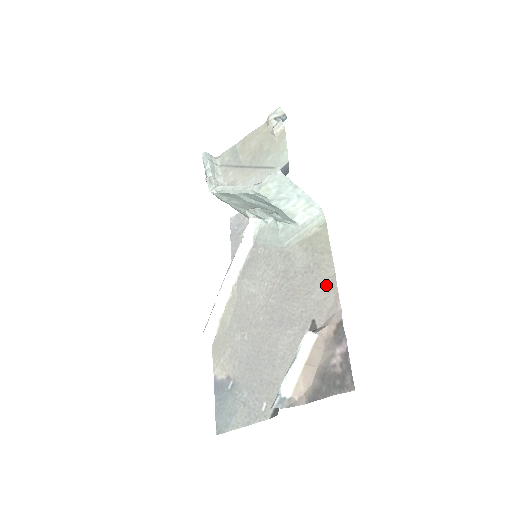
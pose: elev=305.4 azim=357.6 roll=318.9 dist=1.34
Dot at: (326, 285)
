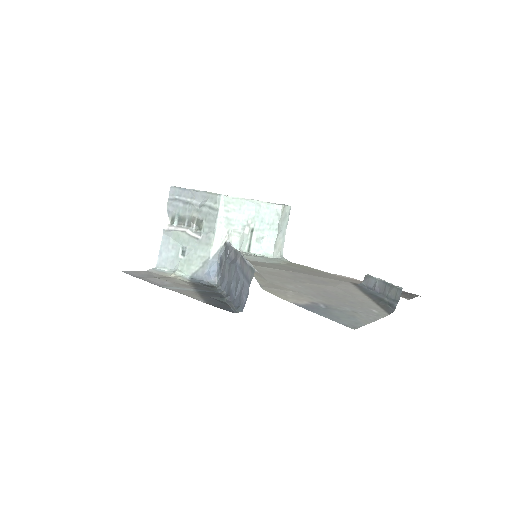
Dot at: (335, 275)
